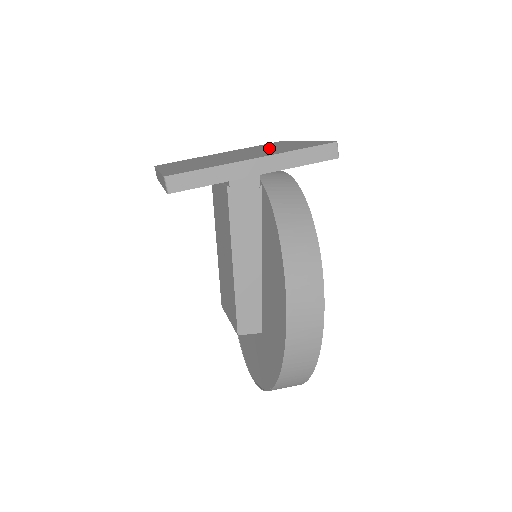
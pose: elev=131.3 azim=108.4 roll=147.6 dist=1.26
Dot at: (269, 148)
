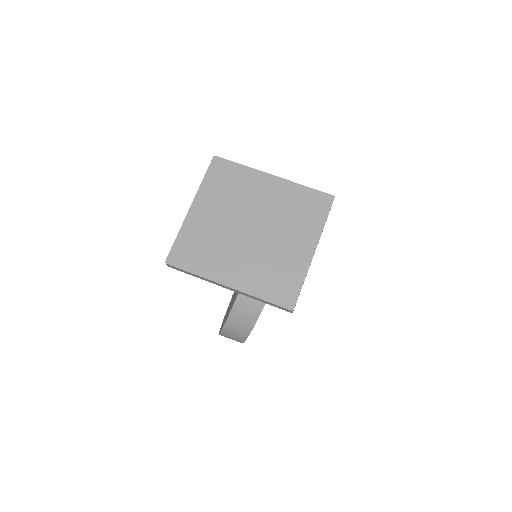
Dot at: (280, 240)
